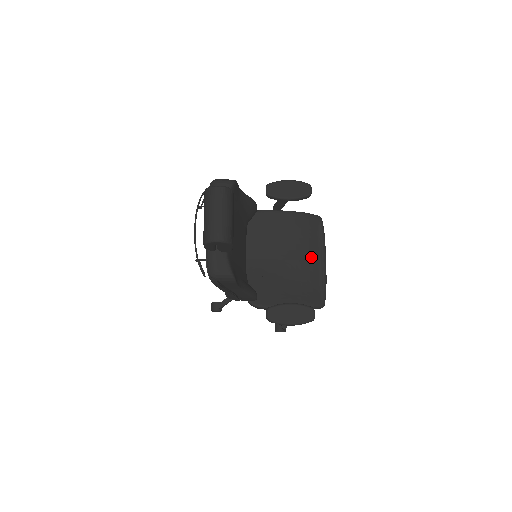
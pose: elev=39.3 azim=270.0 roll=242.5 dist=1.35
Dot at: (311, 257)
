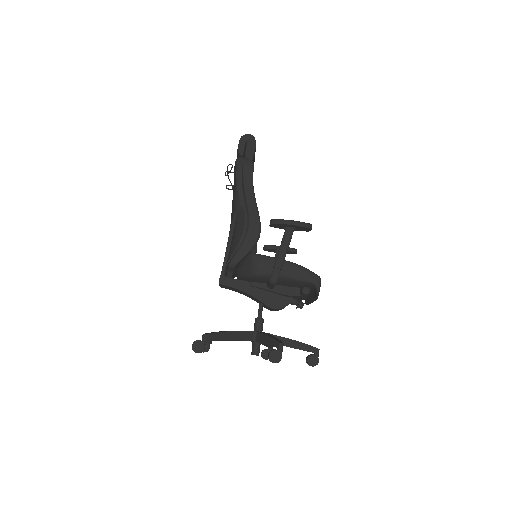
Dot at: occluded
